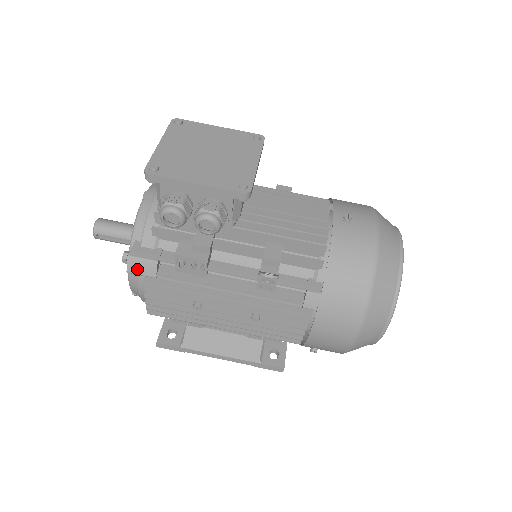
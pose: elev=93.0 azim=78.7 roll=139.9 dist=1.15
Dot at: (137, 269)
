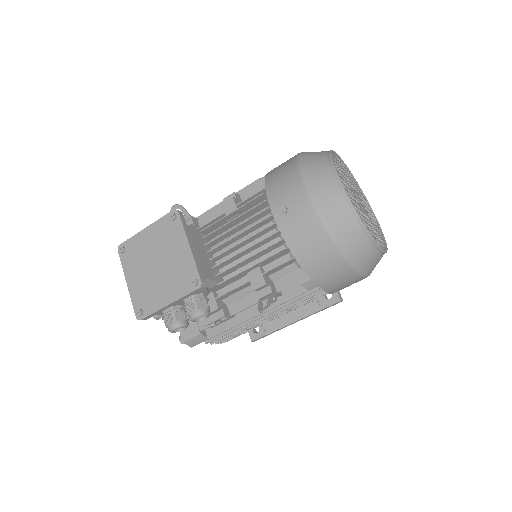
Dot at: (195, 343)
